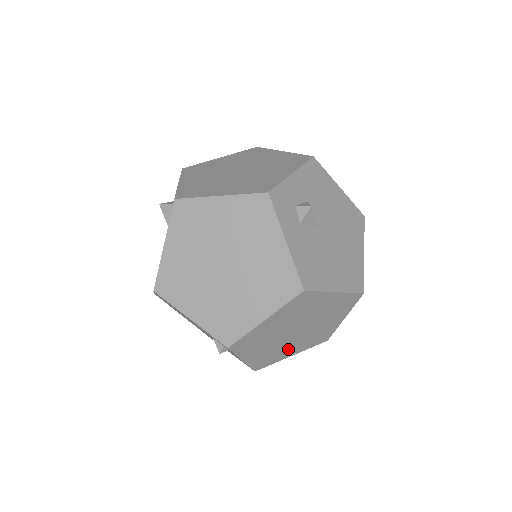
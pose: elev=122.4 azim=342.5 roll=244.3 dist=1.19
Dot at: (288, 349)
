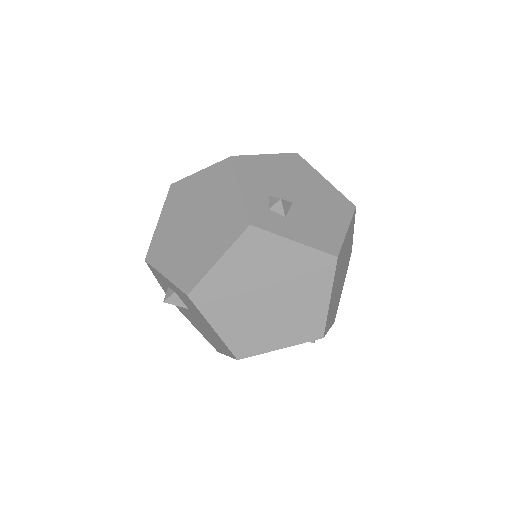
Dot at: (341, 288)
